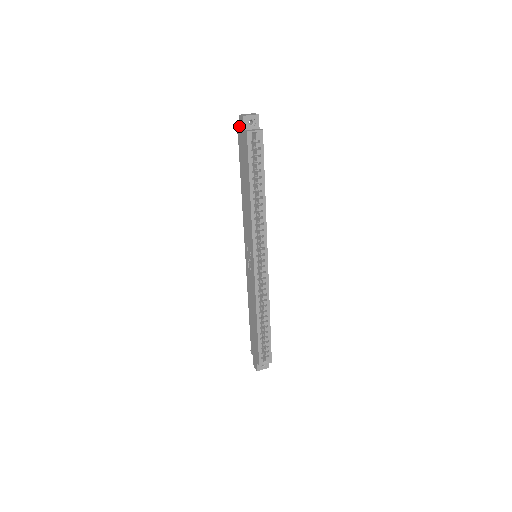
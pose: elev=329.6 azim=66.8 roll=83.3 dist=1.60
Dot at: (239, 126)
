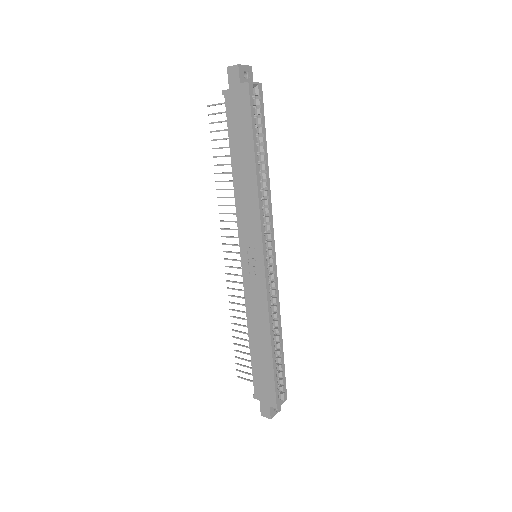
Dot at: (228, 81)
